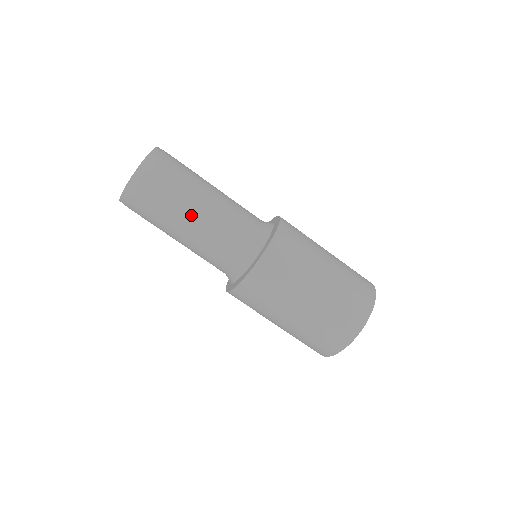
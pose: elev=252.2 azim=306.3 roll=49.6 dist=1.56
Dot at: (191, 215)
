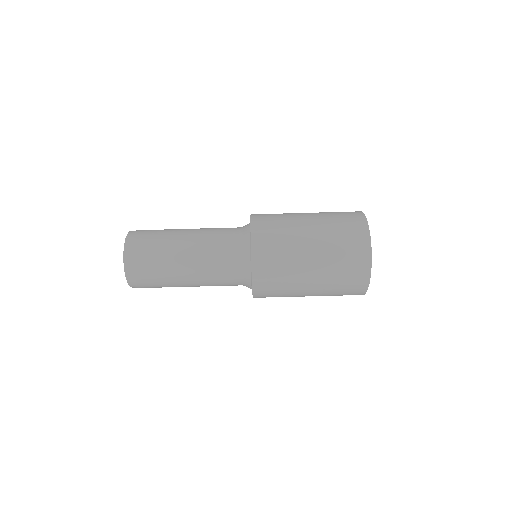
Dot at: (185, 282)
